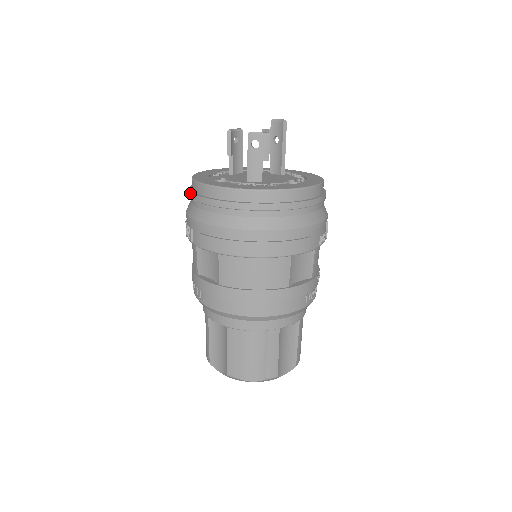
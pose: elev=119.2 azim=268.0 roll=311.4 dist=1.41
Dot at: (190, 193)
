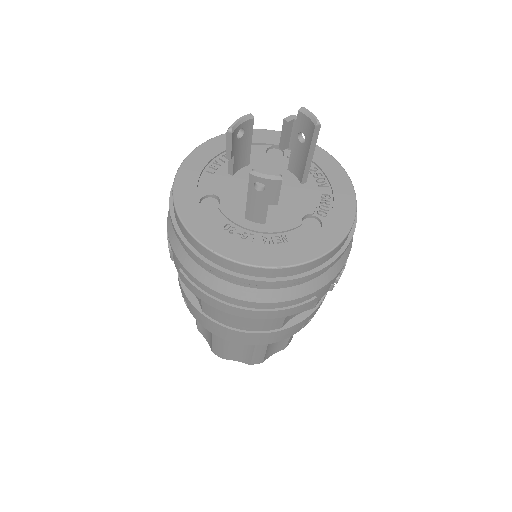
Dot at: occluded
